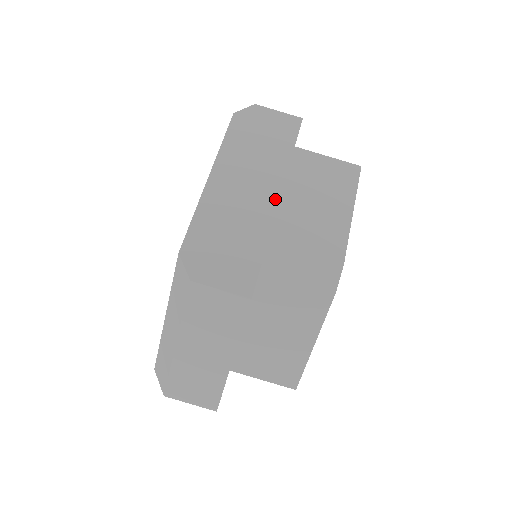
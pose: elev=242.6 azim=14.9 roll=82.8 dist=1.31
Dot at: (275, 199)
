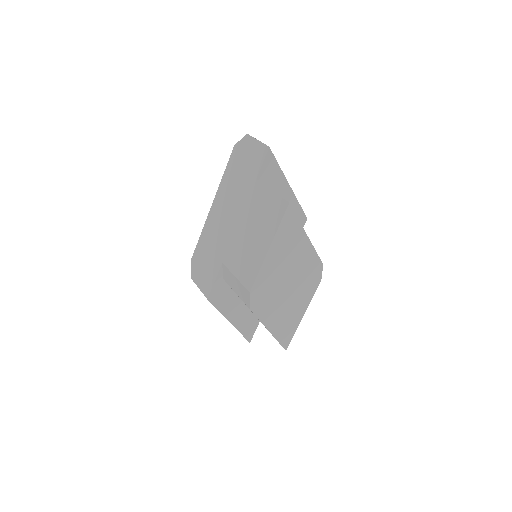
Dot at: (234, 229)
